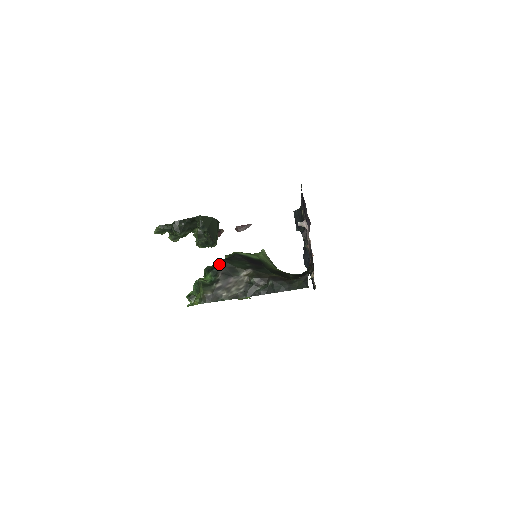
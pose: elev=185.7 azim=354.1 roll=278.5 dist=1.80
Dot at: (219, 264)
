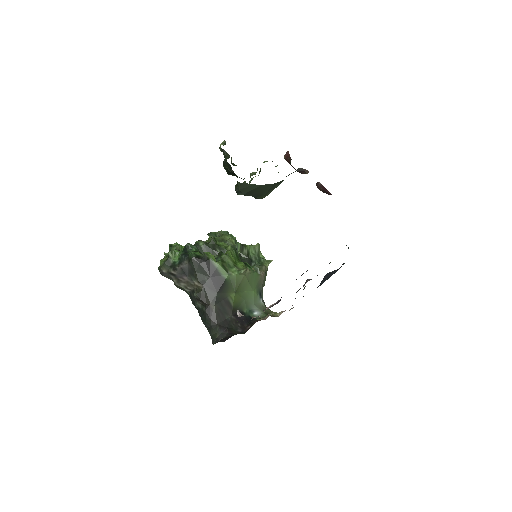
Dot at: (189, 257)
